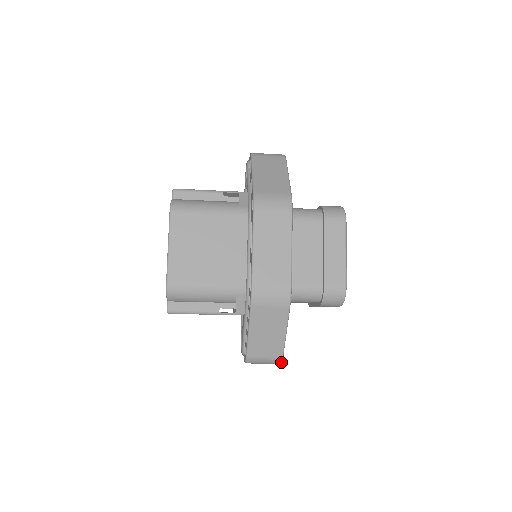
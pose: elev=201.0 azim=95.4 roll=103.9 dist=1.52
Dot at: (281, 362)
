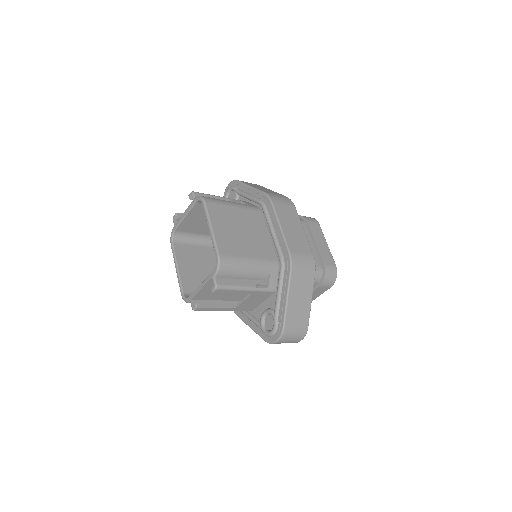
Dot at: occluded
